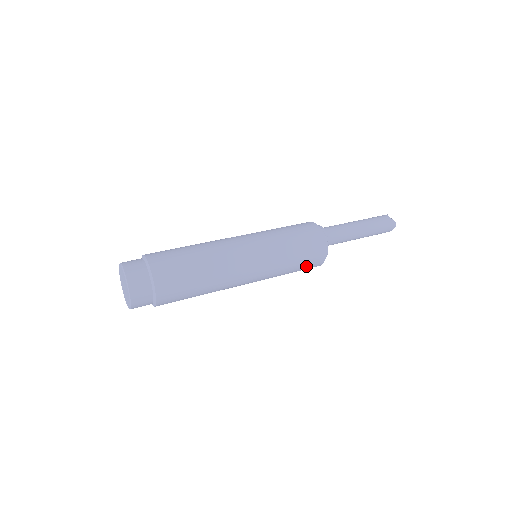
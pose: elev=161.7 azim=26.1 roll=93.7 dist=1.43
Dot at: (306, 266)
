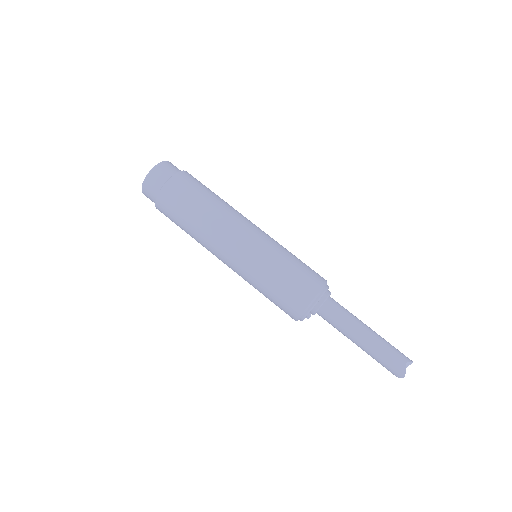
Dot at: (278, 306)
